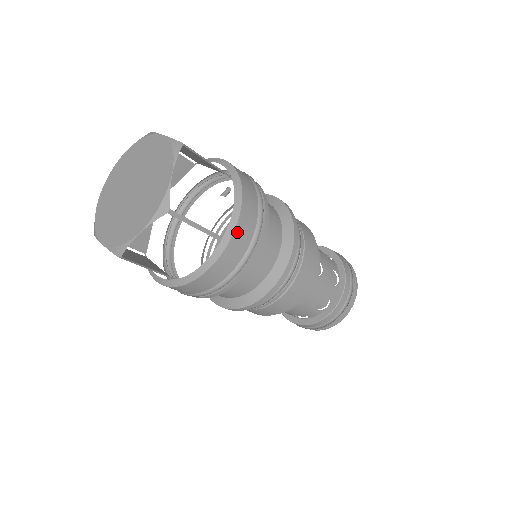
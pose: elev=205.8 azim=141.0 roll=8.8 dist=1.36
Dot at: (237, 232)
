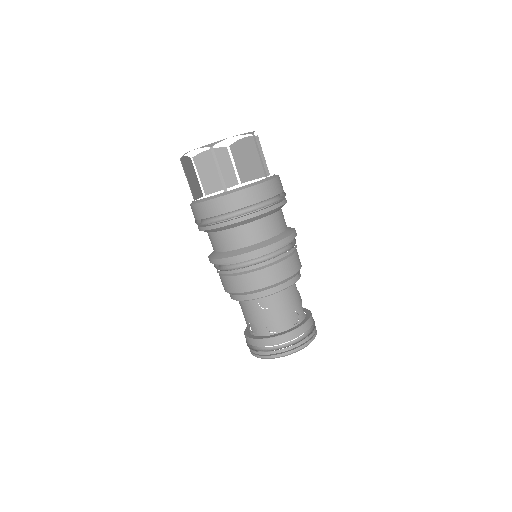
Dot at: (276, 180)
